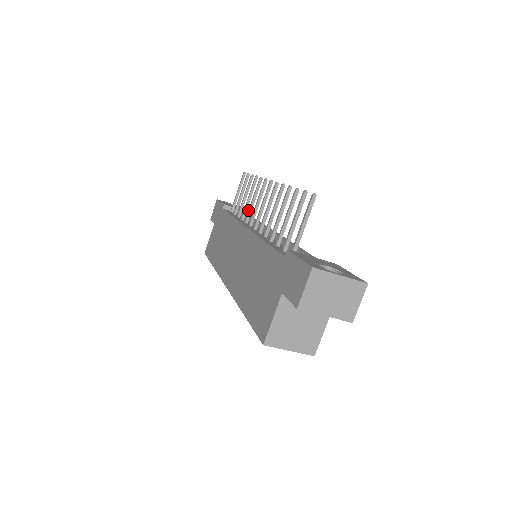
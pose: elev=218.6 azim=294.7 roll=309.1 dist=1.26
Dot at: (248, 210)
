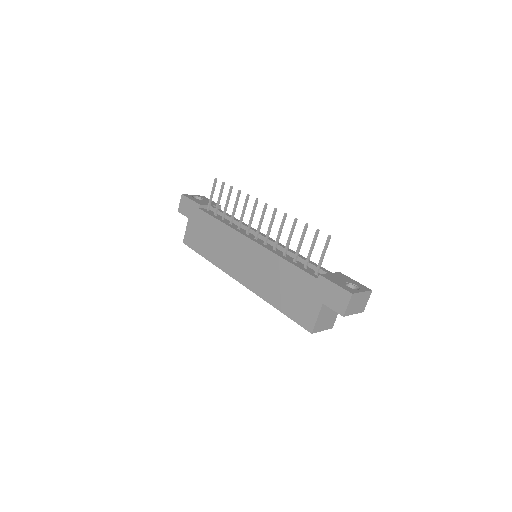
Dot at: (240, 219)
